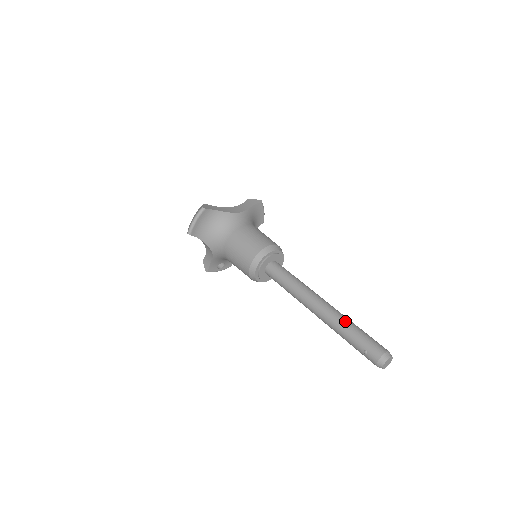
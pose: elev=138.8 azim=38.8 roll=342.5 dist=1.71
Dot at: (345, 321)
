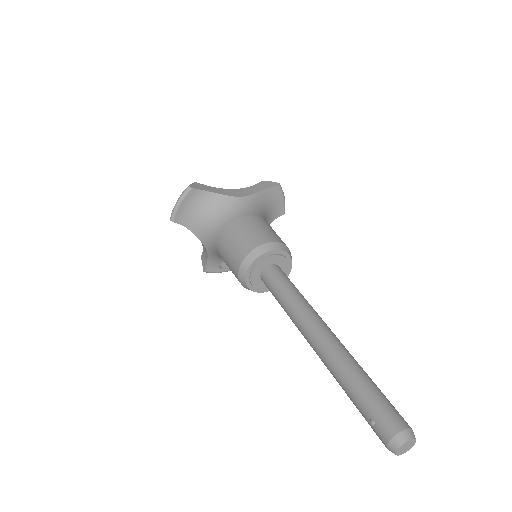
Dot at: (350, 366)
